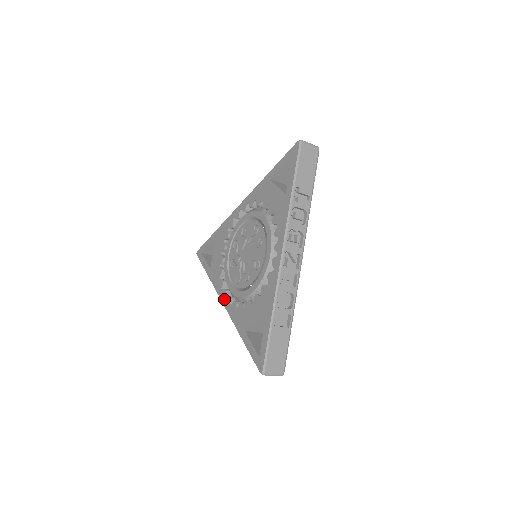
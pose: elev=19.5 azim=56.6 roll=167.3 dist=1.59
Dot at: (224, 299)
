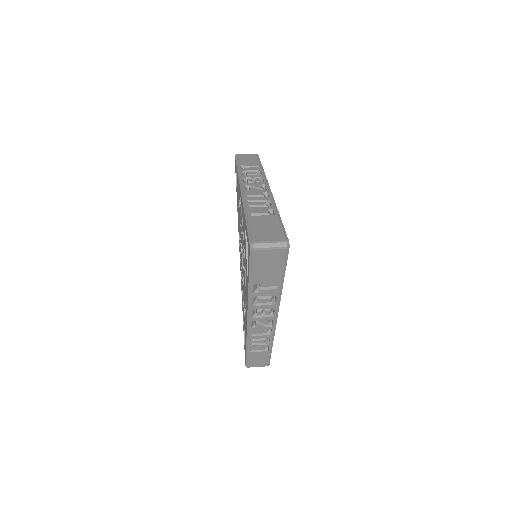
Dot at: (240, 259)
